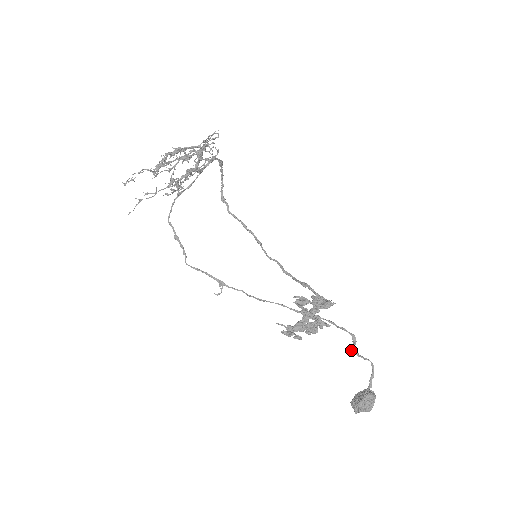
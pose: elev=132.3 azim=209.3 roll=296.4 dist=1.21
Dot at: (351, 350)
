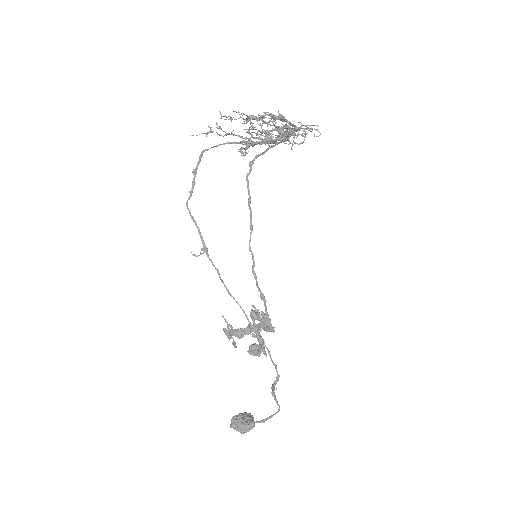
Dot at: (272, 390)
